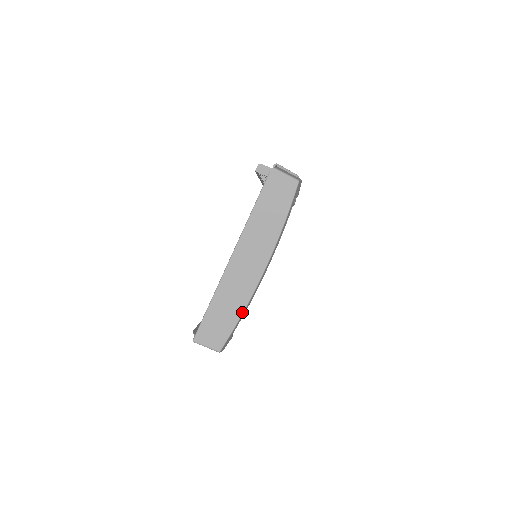
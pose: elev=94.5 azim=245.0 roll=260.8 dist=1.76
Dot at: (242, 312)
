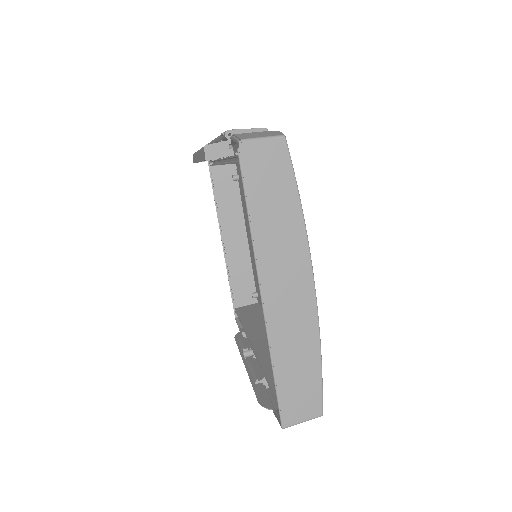
Dot at: (319, 352)
